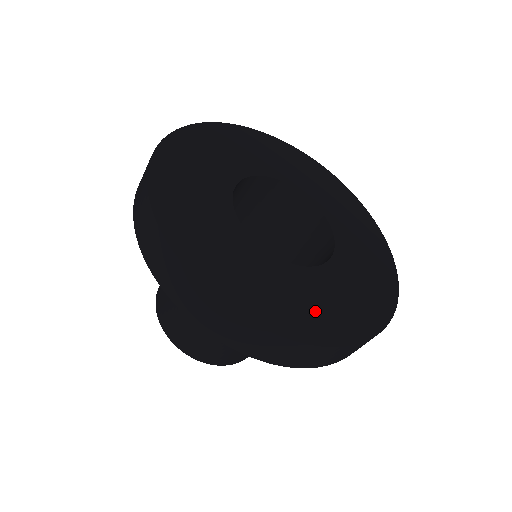
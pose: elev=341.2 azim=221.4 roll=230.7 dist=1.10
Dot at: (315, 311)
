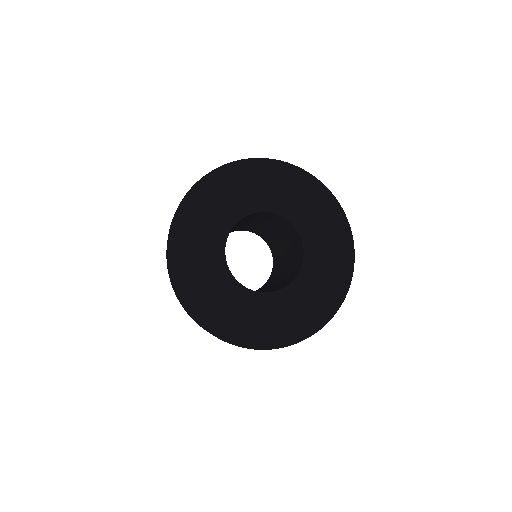
Dot at: (239, 321)
